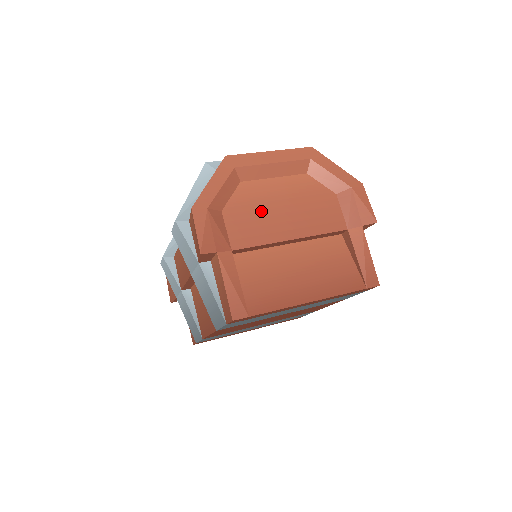
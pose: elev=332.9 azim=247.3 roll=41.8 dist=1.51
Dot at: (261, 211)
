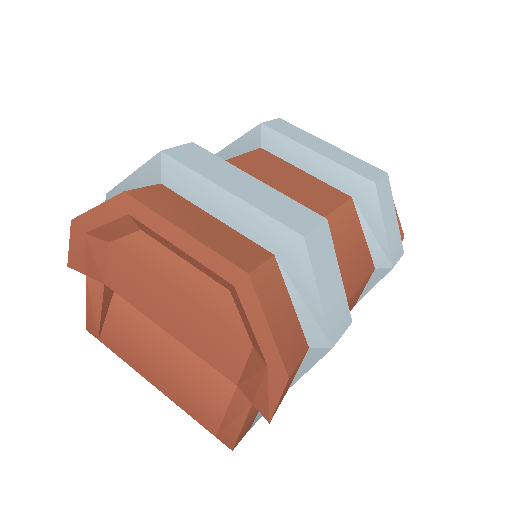
Dot at: (148, 278)
